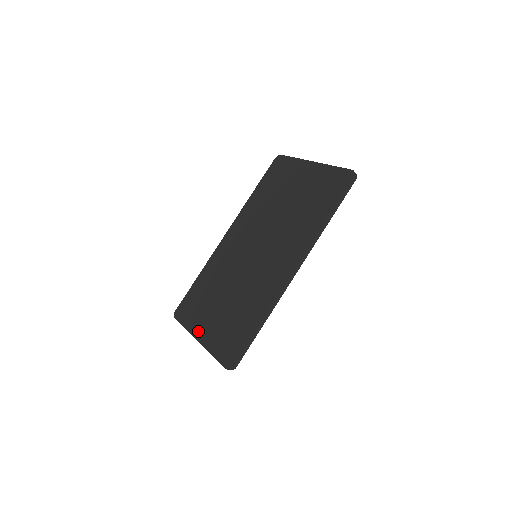
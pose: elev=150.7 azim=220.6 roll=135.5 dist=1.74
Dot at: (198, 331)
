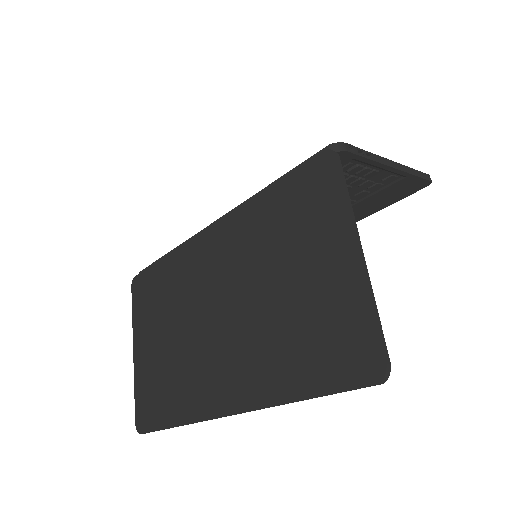
Dot at: (137, 340)
